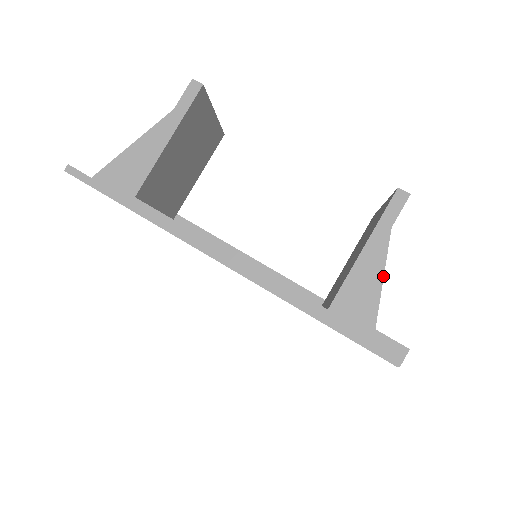
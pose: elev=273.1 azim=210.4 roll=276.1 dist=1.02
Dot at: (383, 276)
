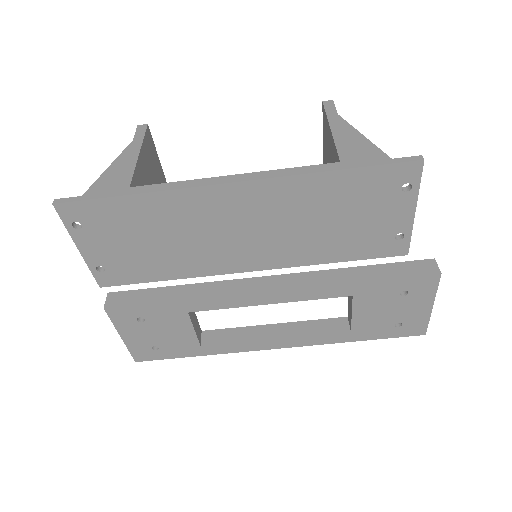
Dot at: (358, 132)
